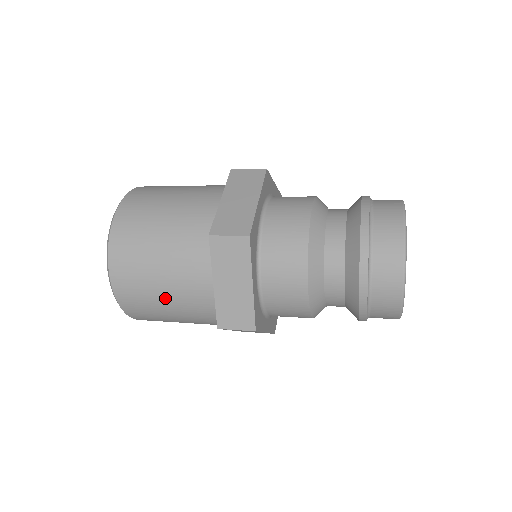
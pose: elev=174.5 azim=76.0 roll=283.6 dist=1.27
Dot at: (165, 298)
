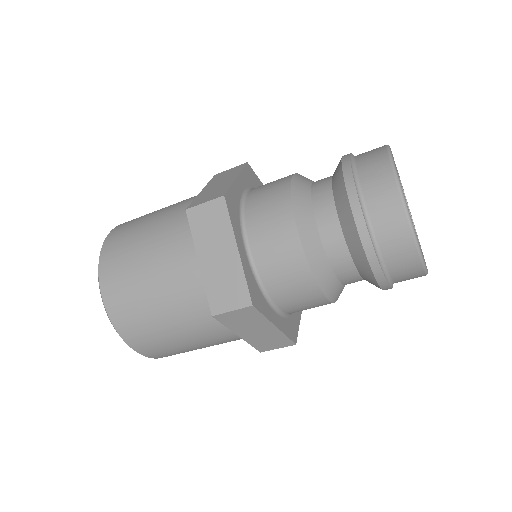
Dot at: (150, 224)
